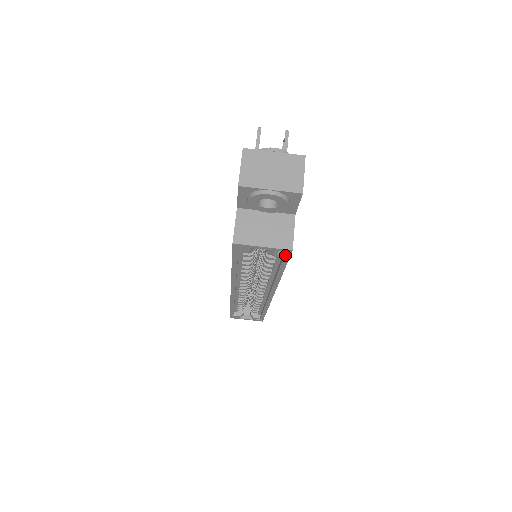
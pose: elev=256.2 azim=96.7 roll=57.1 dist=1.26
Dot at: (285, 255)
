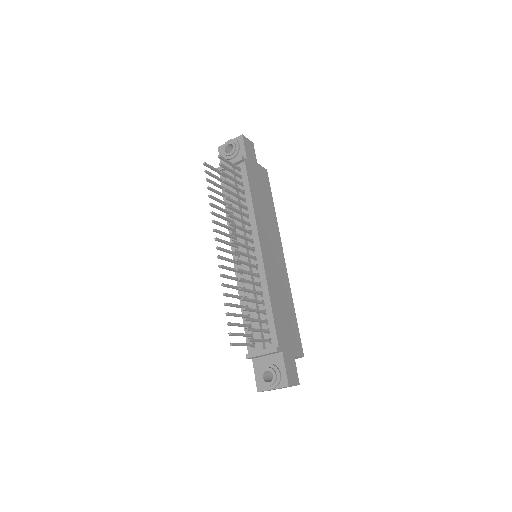
Dot at: occluded
